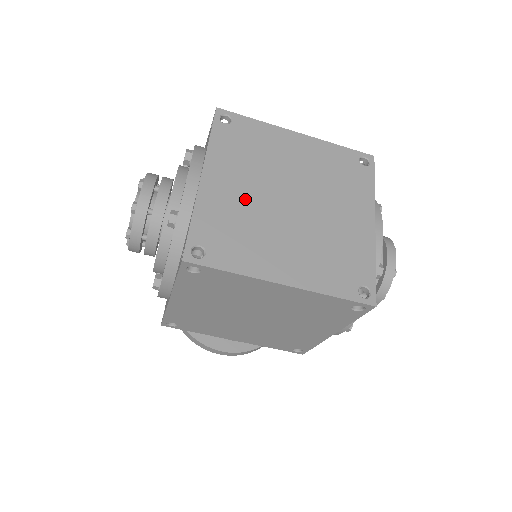
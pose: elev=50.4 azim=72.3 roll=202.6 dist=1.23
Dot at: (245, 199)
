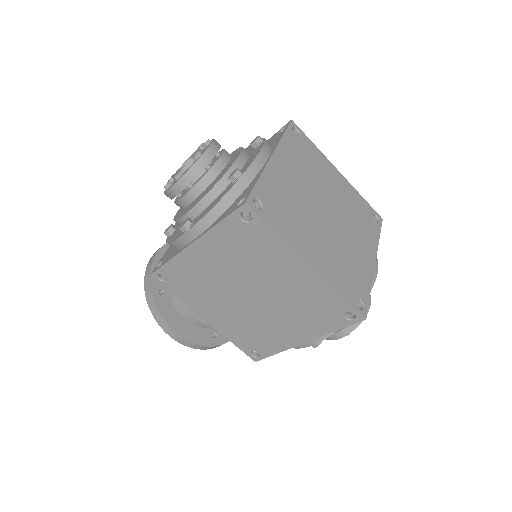
Dot at: (297, 190)
